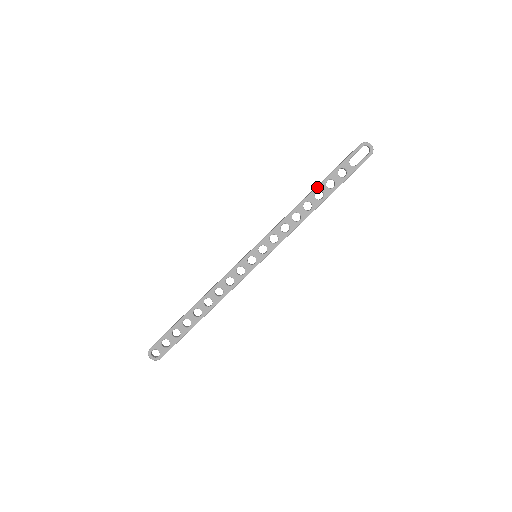
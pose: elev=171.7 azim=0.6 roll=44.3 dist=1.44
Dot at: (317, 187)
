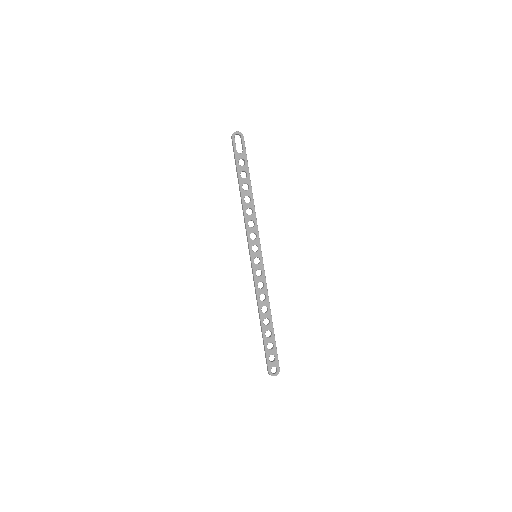
Dot at: (240, 184)
